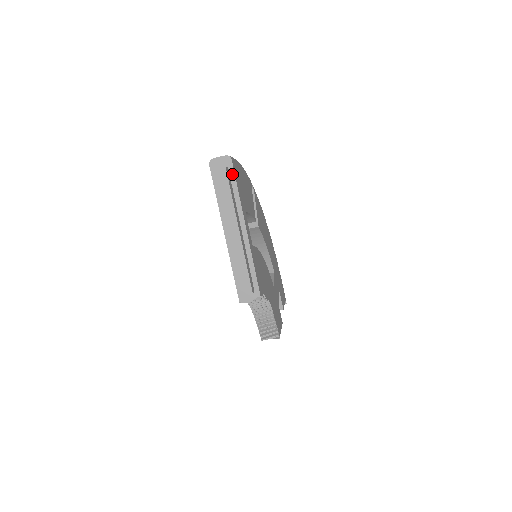
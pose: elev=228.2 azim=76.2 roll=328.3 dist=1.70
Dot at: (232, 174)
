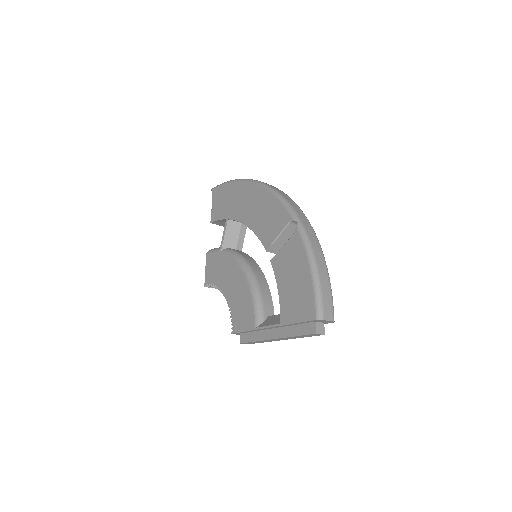
Dot at: occluded
